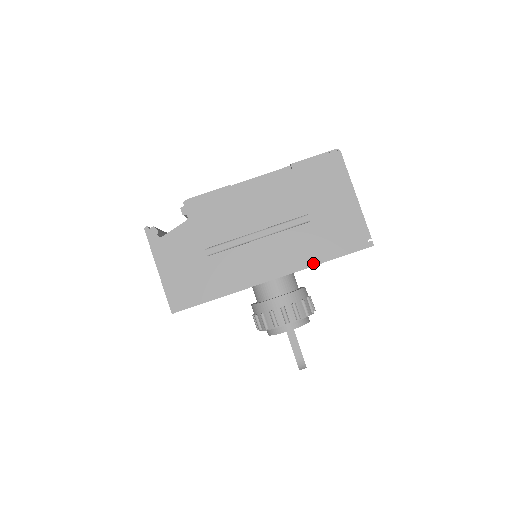
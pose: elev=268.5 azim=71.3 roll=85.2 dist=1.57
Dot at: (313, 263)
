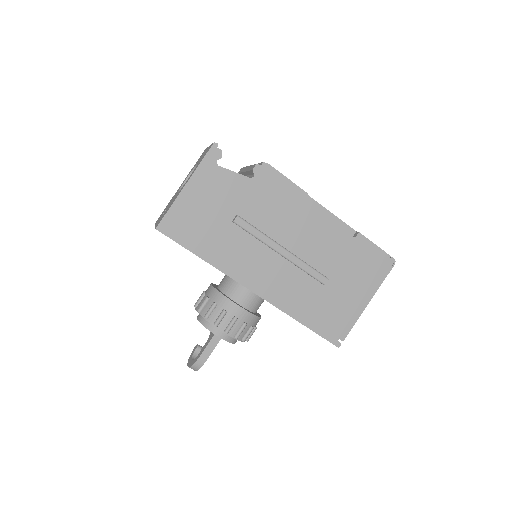
Dot at: (291, 313)
